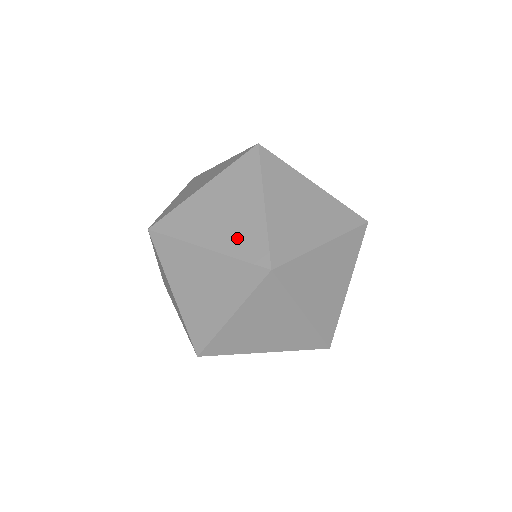
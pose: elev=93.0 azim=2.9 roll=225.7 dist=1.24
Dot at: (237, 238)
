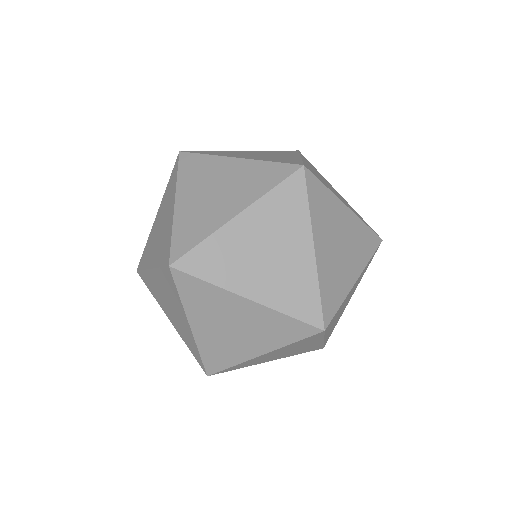
Dot at: (183, 335)
